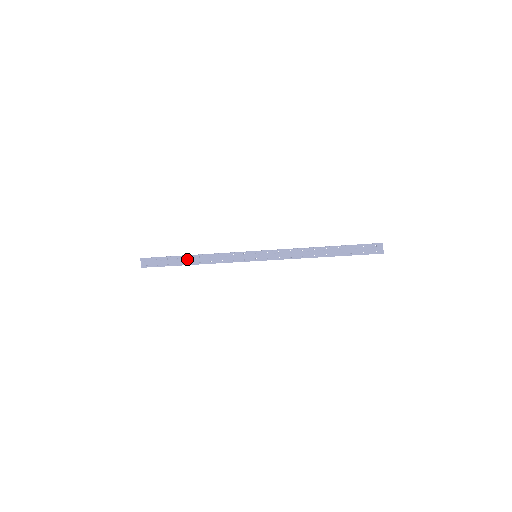
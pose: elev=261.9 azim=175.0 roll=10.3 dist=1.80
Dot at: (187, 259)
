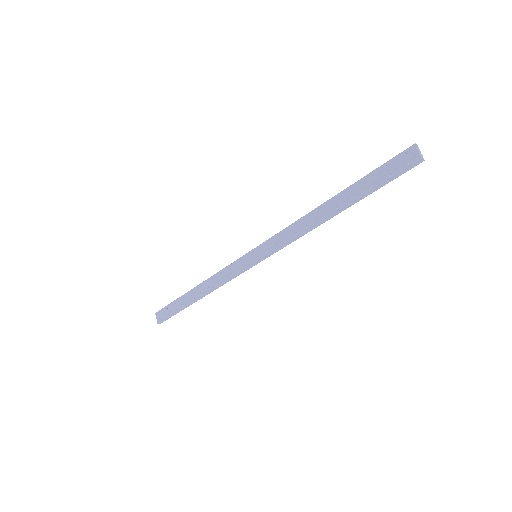
Dot at: (192, 294)
